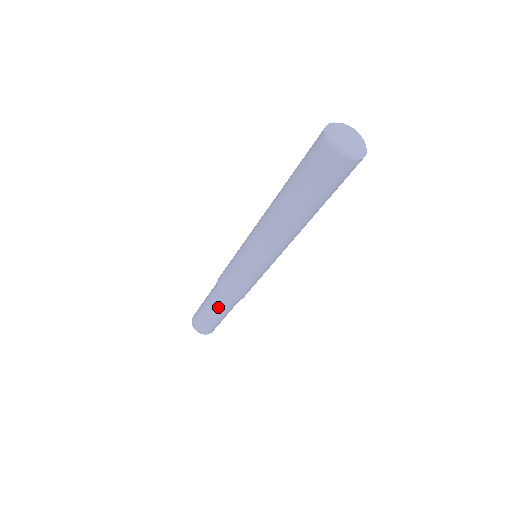
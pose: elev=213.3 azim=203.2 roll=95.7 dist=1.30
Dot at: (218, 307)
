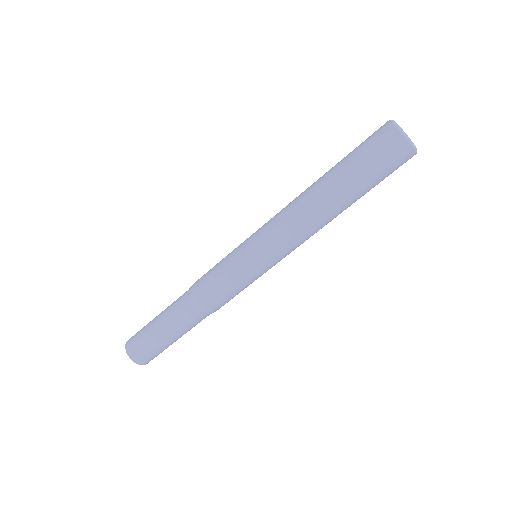
Dot at: (190, 324)
